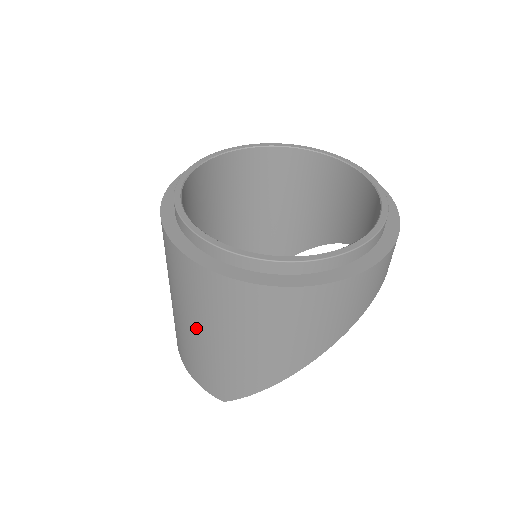
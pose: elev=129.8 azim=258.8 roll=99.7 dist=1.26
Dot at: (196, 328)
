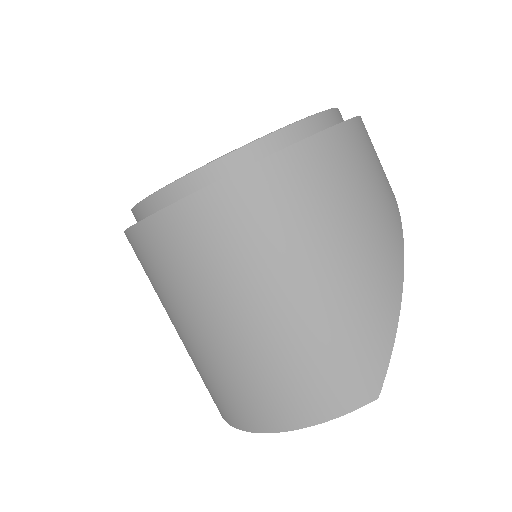
Dot at: (279, 296)
